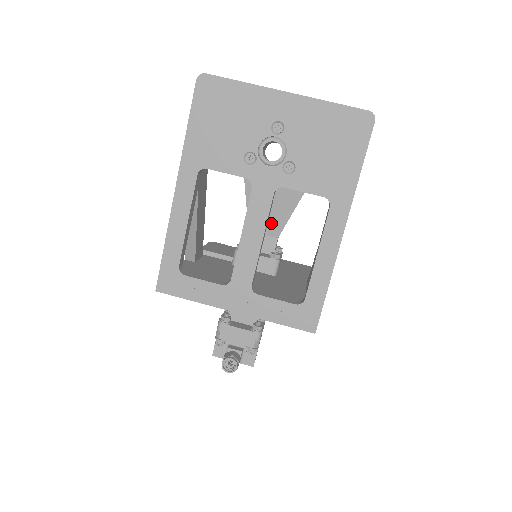
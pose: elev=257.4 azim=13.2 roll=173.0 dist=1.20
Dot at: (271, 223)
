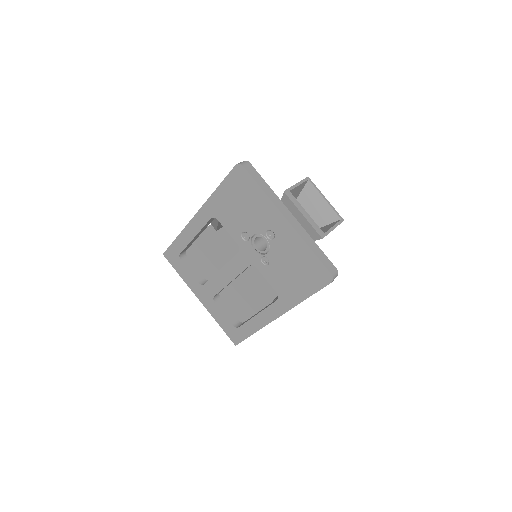
Dot at: occluded
